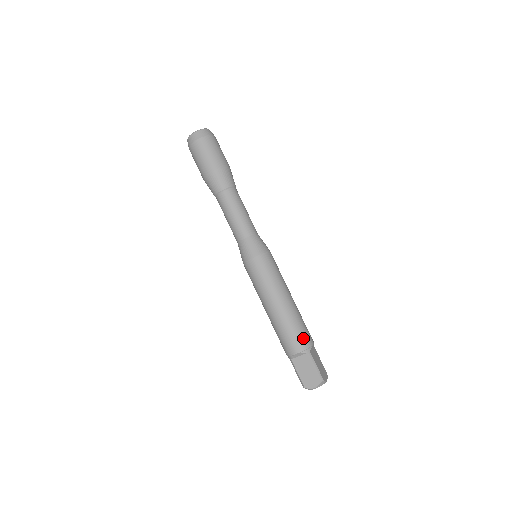
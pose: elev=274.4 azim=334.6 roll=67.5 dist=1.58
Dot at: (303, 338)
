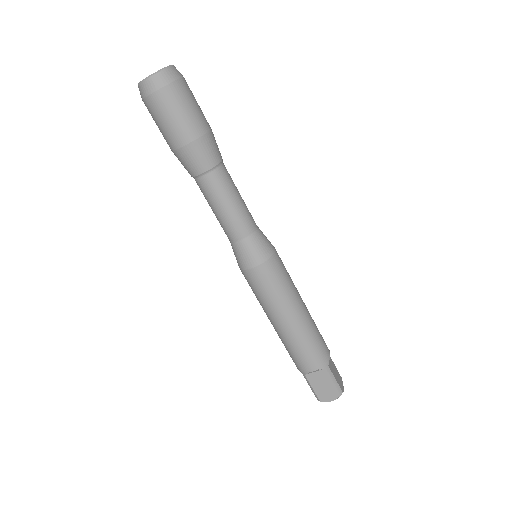
Dot at: (321, 353)
